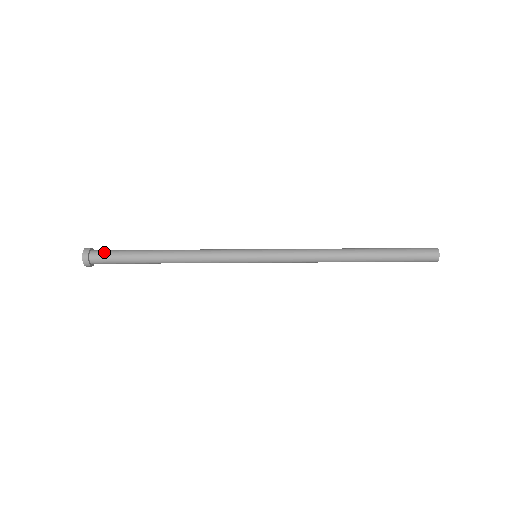
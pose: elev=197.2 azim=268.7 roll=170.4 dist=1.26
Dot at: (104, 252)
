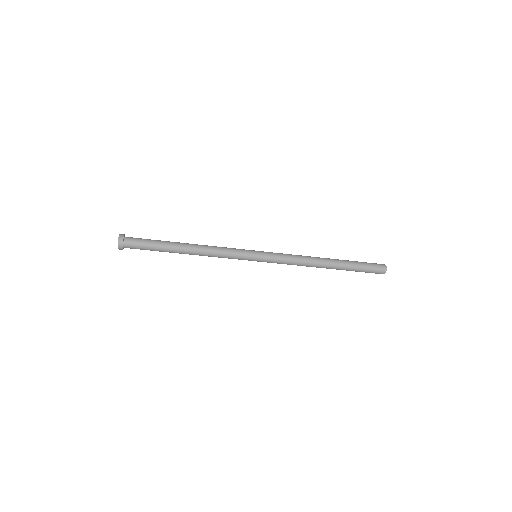
Dot at: (136, 240)
